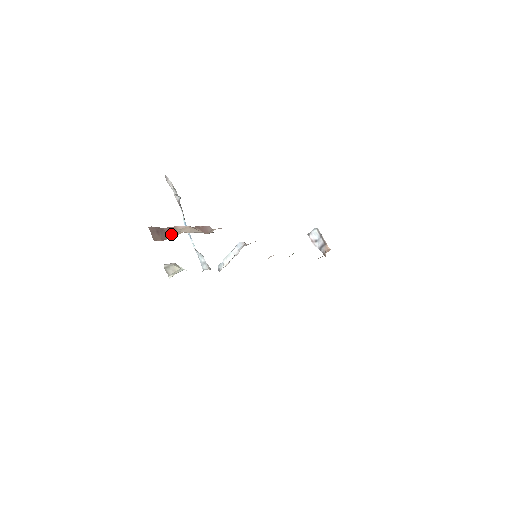
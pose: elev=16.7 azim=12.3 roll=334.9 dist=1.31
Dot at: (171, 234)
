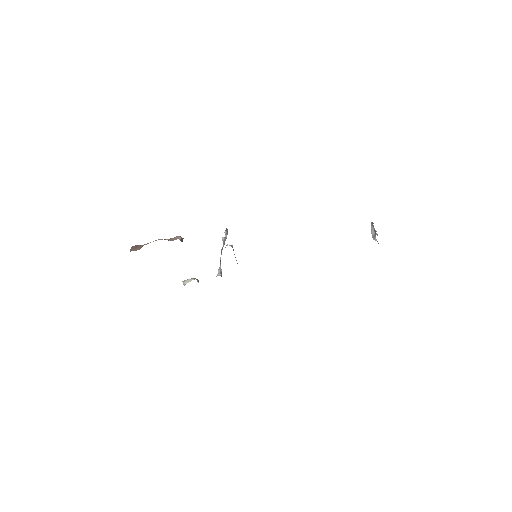
Dot at: occluded
